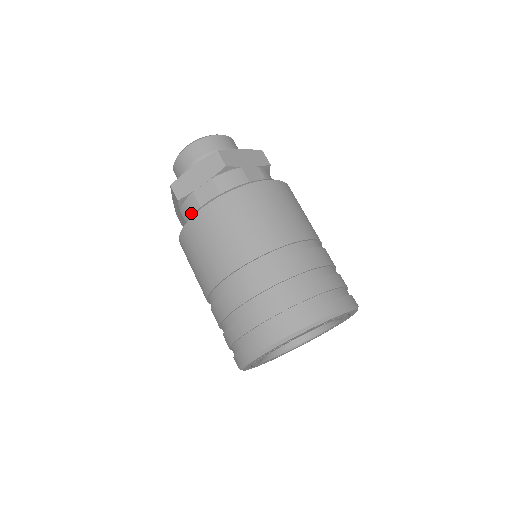
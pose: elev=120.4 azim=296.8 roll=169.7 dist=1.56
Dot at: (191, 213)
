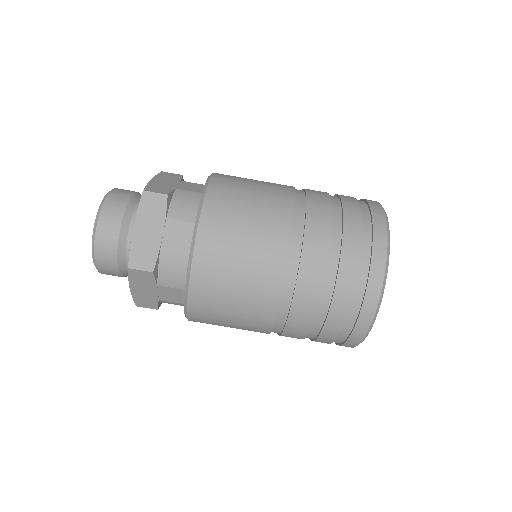
Dot at: (178, 270)
